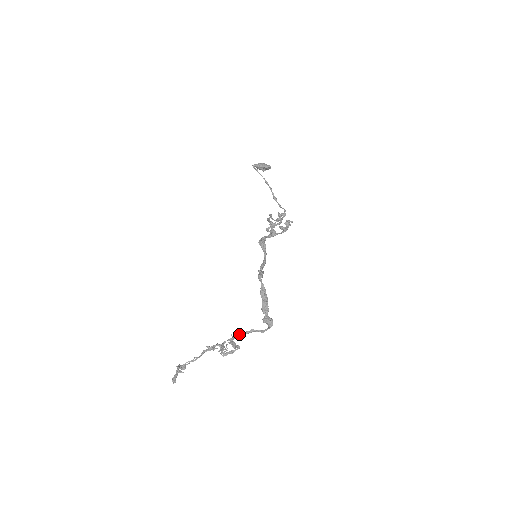
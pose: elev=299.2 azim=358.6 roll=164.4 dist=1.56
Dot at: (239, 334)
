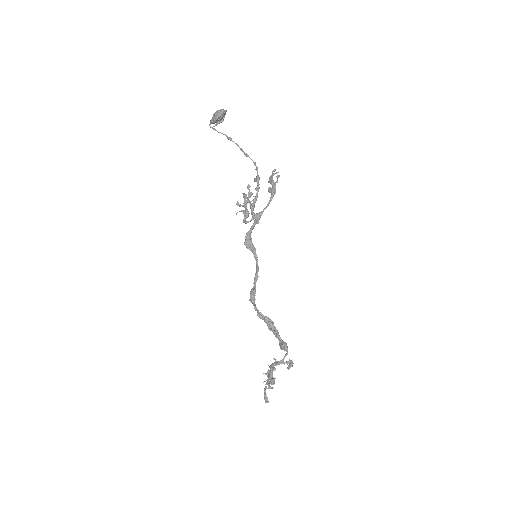
Dot at: (269, 367)
